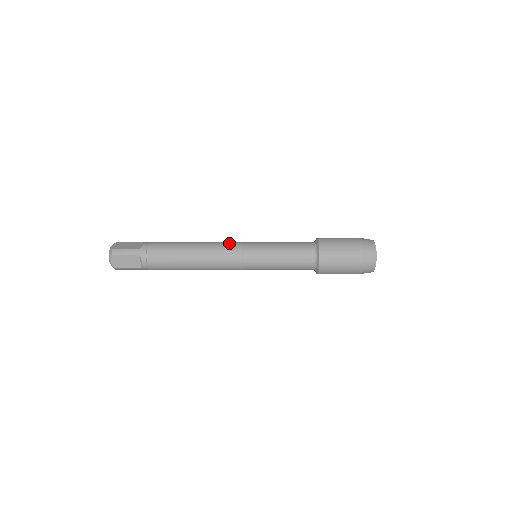
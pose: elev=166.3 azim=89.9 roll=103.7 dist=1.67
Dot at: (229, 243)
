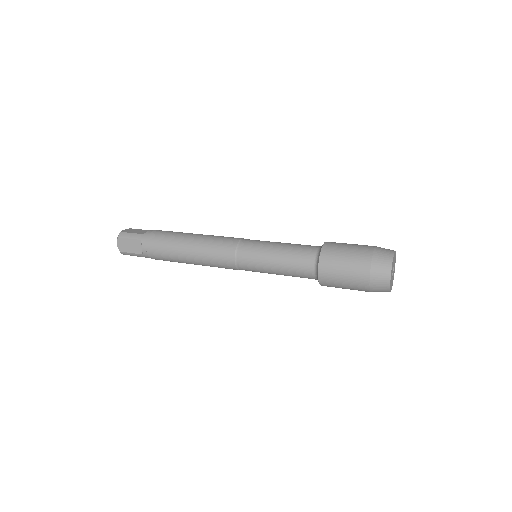
Dot at: (228, 237)
